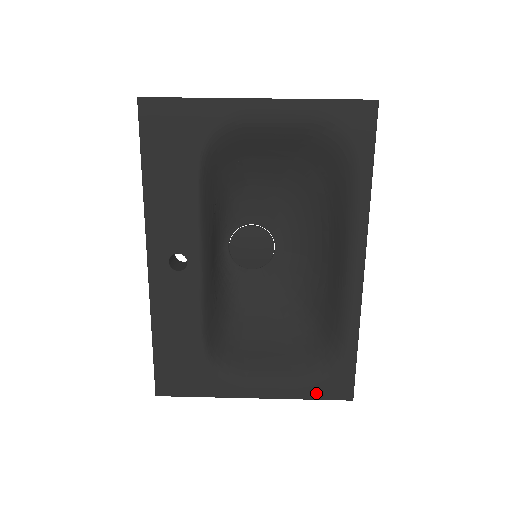
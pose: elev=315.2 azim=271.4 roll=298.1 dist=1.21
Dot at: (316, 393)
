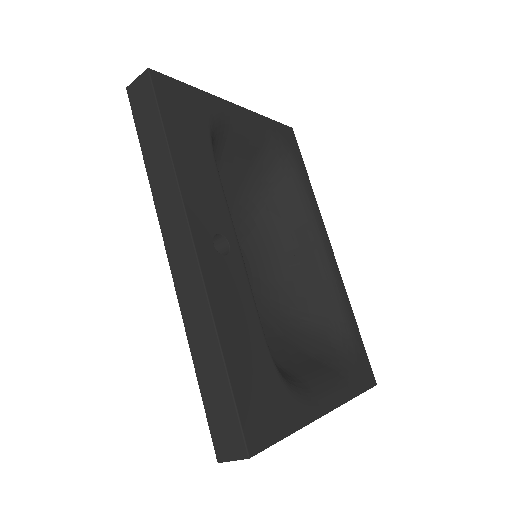
Dot at: (358, 385)
